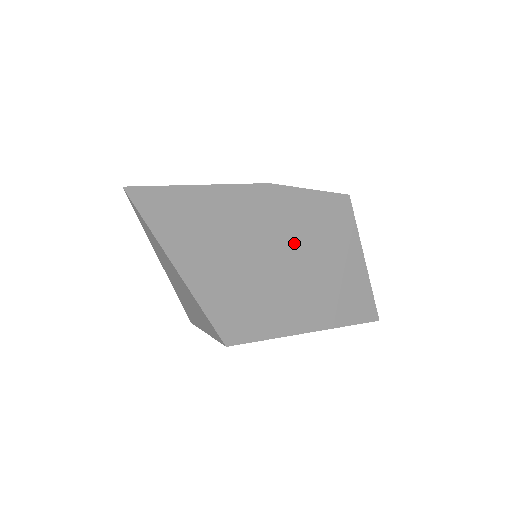
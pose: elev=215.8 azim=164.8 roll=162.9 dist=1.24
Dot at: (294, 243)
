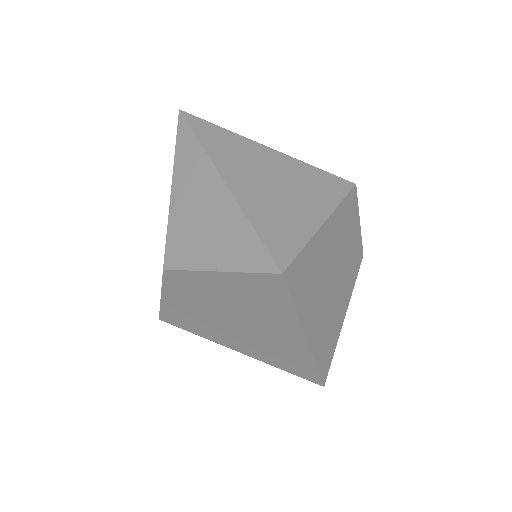
Dot at: (339, 247)
